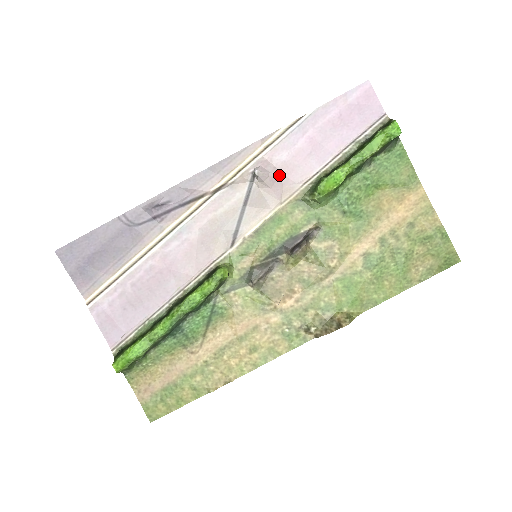
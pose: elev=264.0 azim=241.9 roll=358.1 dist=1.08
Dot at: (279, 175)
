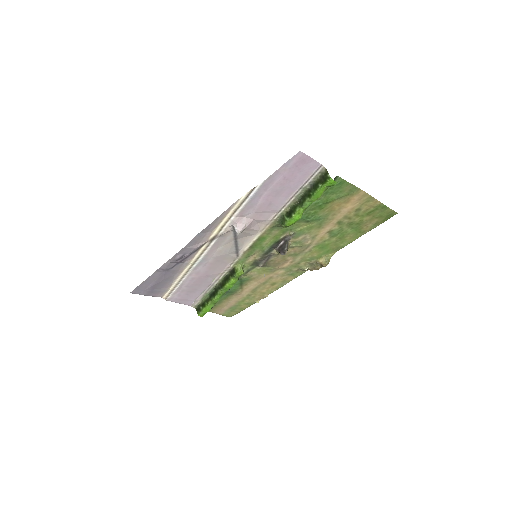
Dot at: (252, 221)
